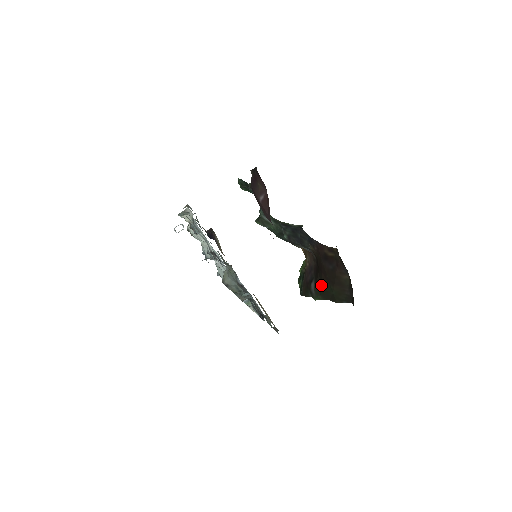
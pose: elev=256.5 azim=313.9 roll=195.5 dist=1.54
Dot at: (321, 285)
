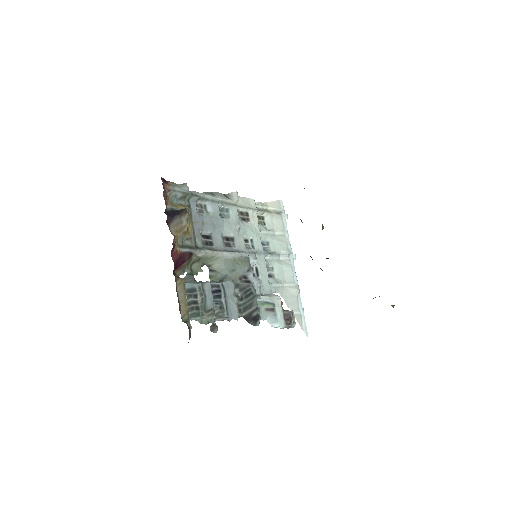
Dot at: occluded
